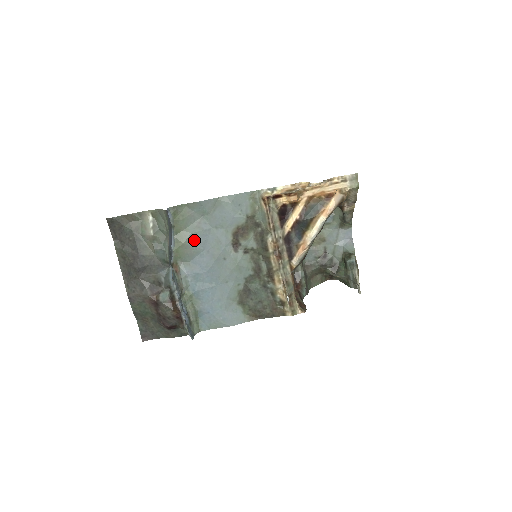
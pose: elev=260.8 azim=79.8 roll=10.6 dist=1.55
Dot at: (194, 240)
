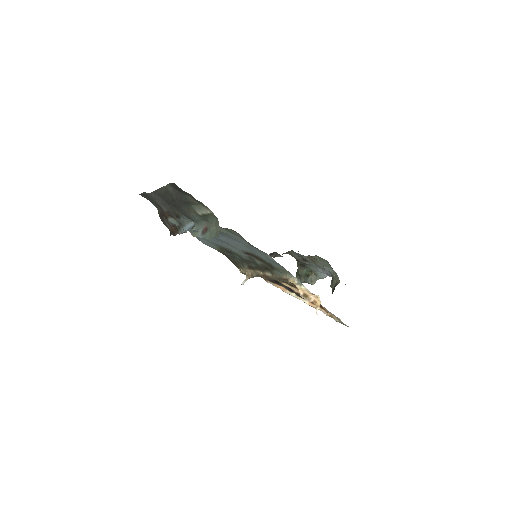
Dot at: (225, 234)
